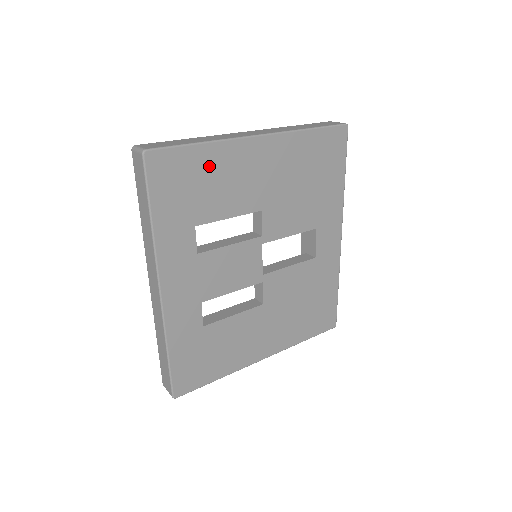
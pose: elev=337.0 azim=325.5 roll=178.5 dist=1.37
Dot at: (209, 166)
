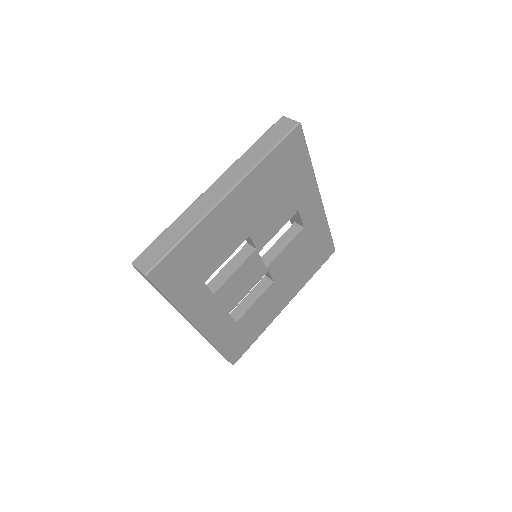
Dot at: (197, 244)
